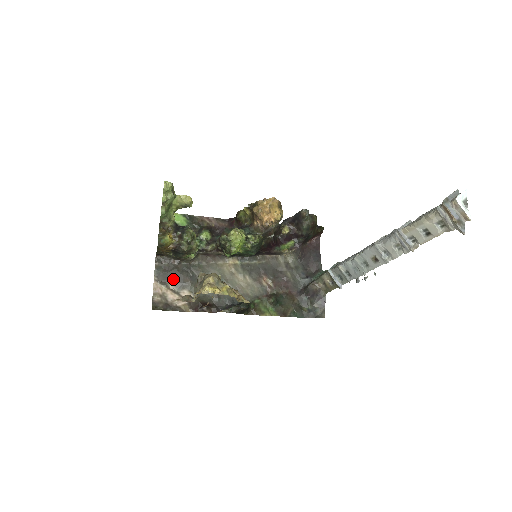
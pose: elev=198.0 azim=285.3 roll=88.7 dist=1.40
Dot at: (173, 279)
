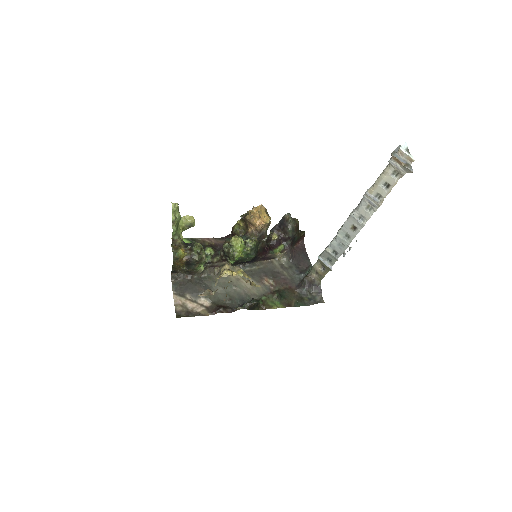
Dot at: (189, 291)
